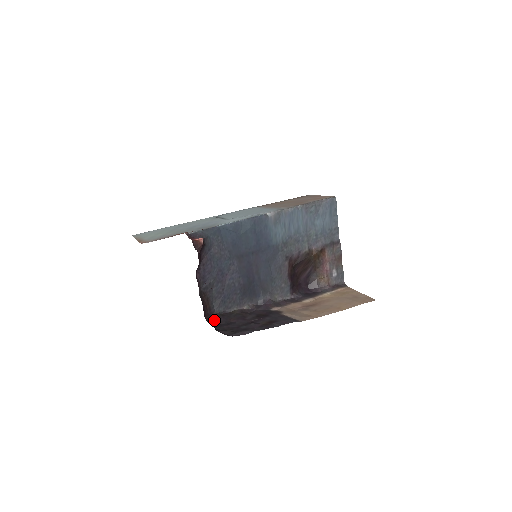
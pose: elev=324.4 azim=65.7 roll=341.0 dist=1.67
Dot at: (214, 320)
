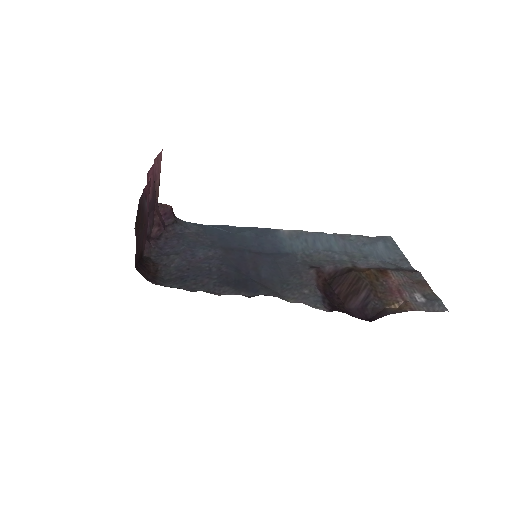
Dot at: occluded
